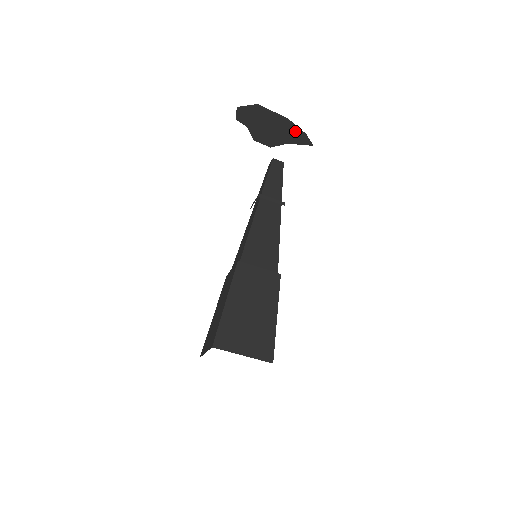
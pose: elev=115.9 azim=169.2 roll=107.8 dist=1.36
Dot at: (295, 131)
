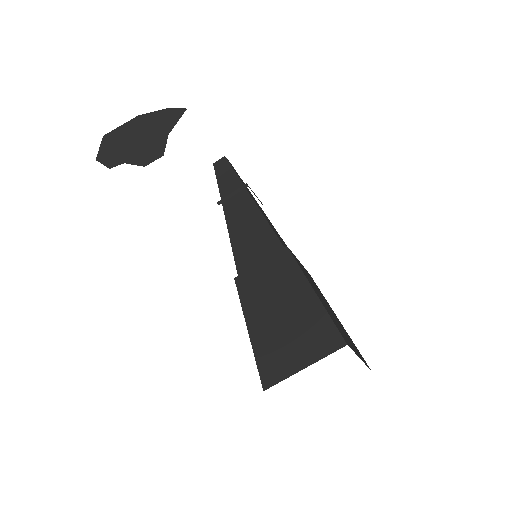
Dot at: (156, 117)
